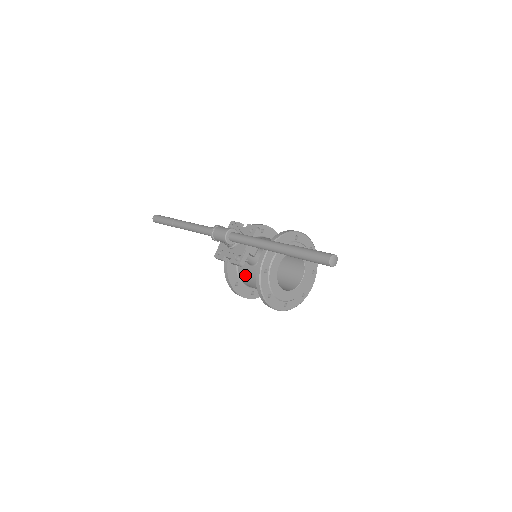
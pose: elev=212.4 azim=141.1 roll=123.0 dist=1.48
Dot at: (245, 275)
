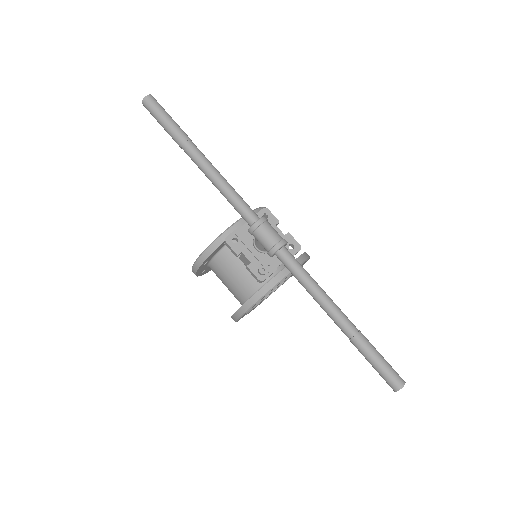
Dot at: (226, 264)
